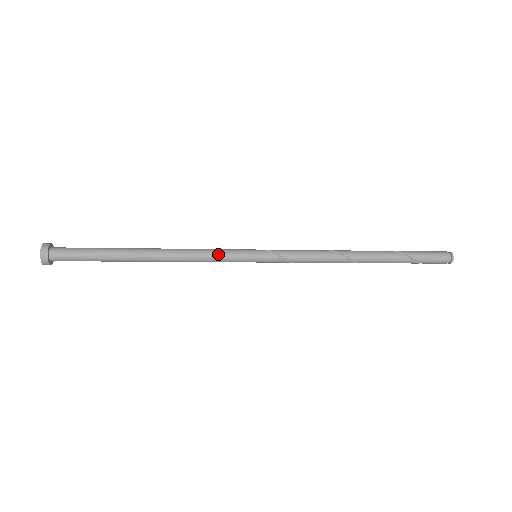
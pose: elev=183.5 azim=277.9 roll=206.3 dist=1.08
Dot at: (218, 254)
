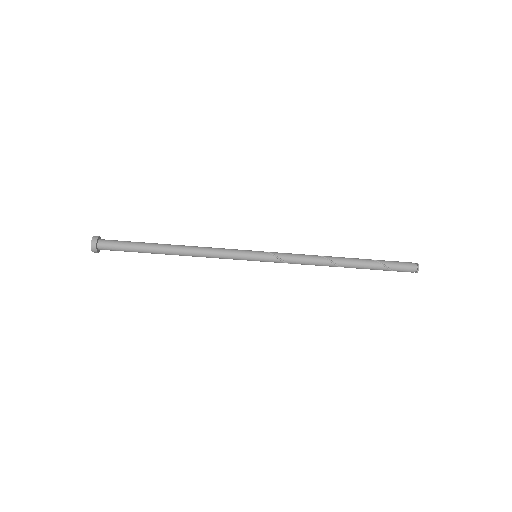
Dot at: (226, 250)
